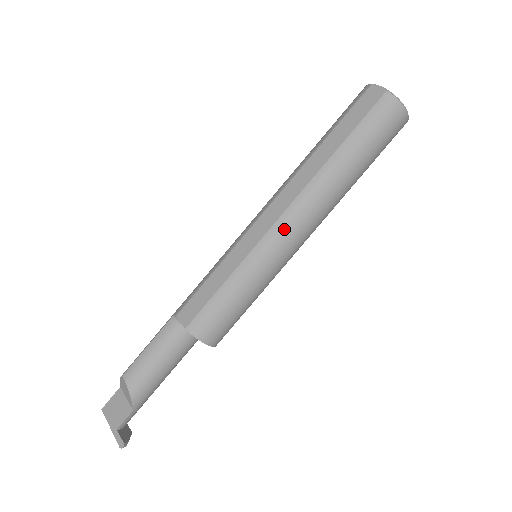
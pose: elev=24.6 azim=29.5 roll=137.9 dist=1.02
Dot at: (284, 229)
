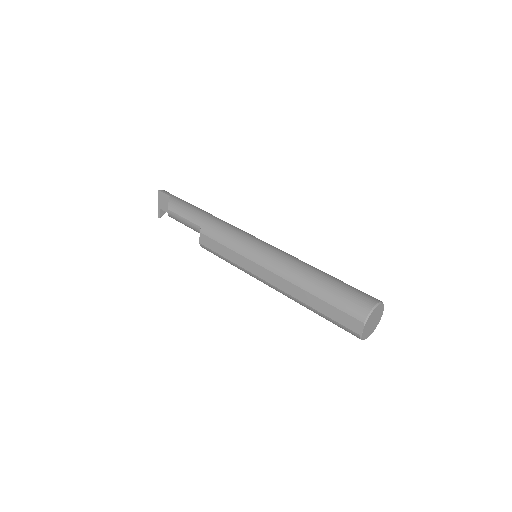
Dot at: (265, 283)
